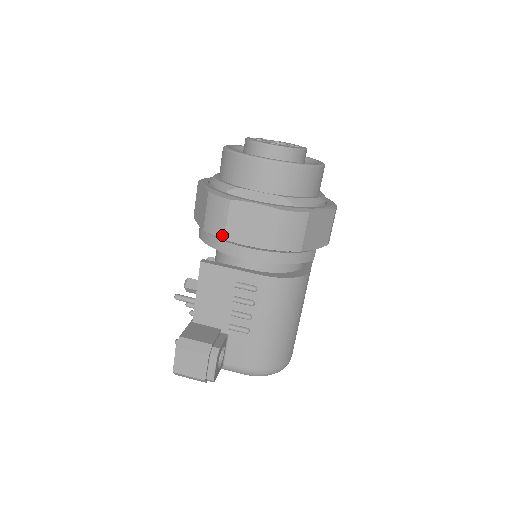
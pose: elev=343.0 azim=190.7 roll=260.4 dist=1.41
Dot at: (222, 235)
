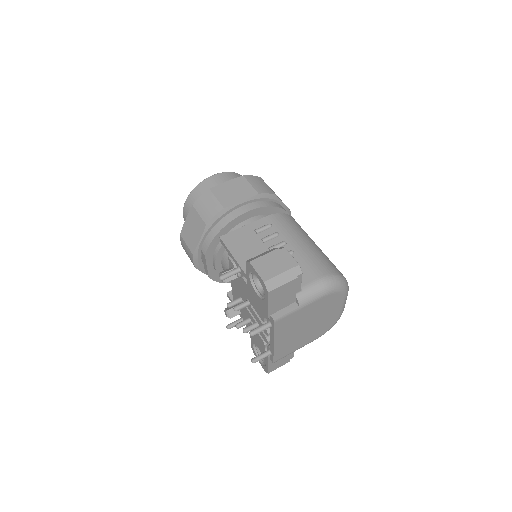
Dot at: (220, 208)
